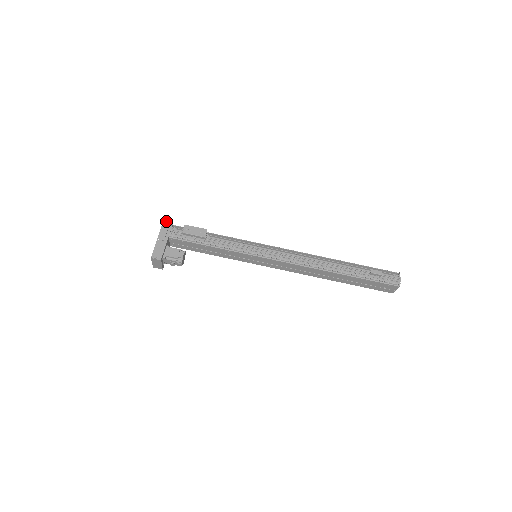
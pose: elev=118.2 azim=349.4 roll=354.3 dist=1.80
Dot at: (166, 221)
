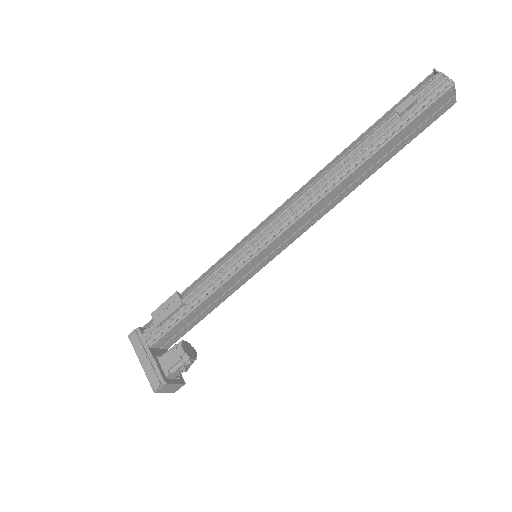
Dot at: (130, 333)
